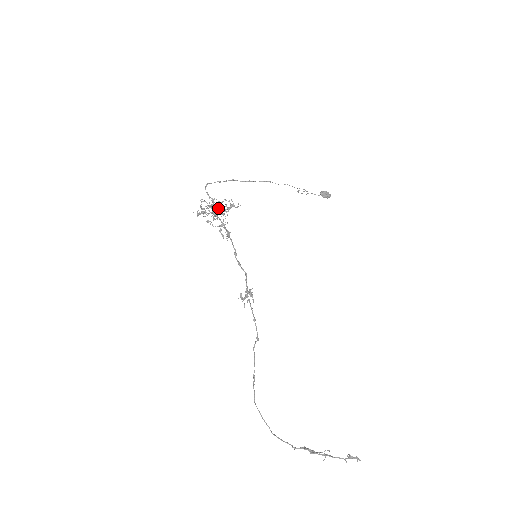
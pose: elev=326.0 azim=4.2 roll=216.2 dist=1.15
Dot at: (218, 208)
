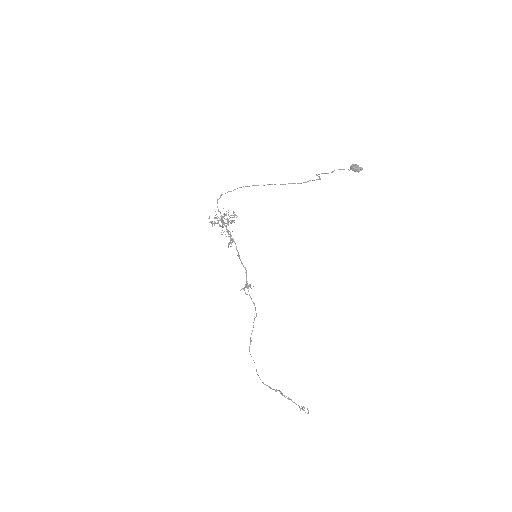
Dot at: (223, 221)
